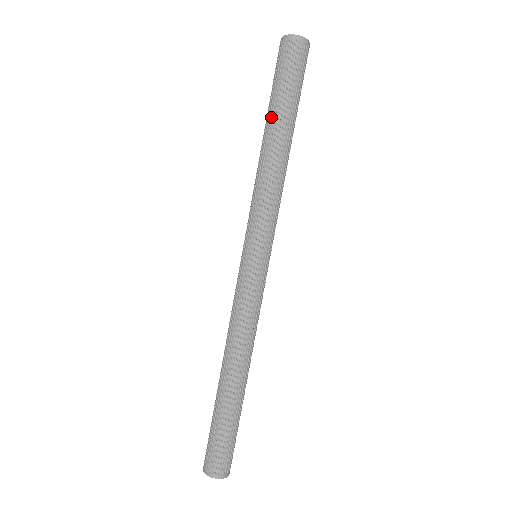
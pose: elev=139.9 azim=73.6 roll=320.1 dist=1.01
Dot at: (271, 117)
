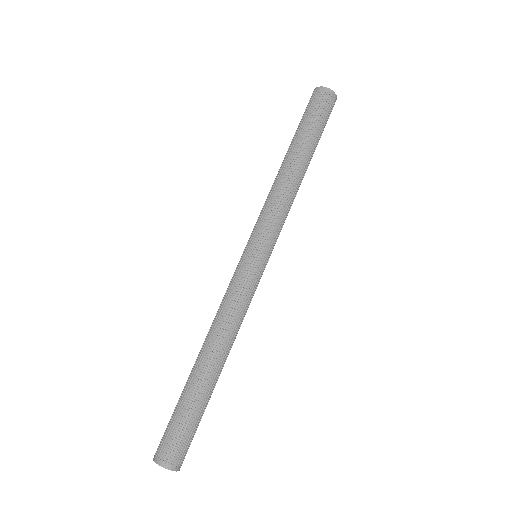
Dot at: (294, 143)
